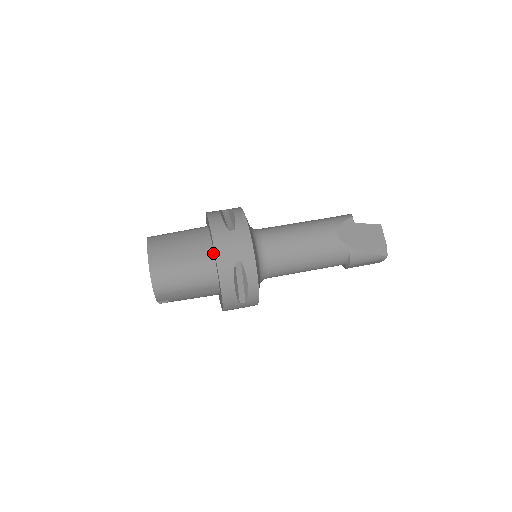
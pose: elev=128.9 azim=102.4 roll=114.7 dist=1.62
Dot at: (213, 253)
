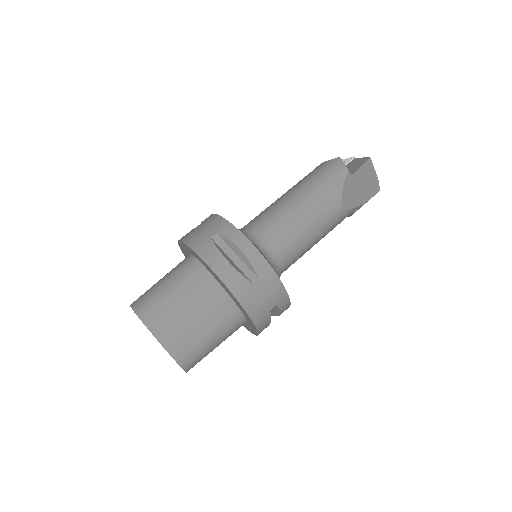
Dot at: (236, 306)
